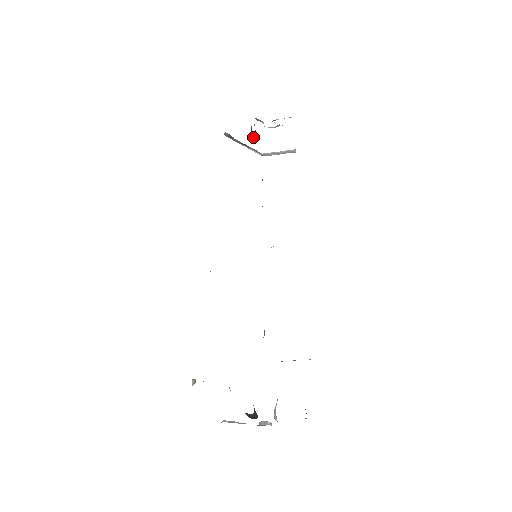
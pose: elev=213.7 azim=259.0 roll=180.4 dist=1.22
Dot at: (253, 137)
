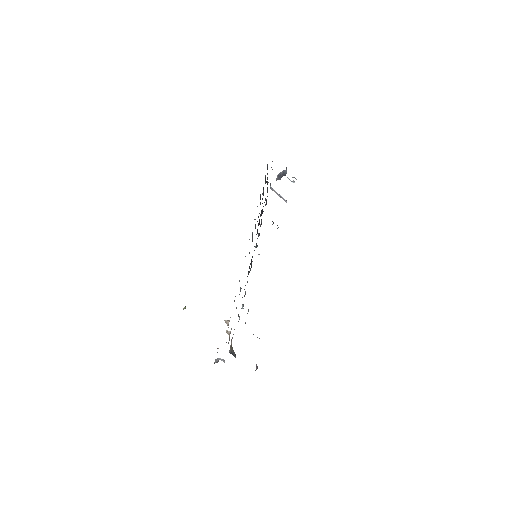
Dot at: (279, 176)
